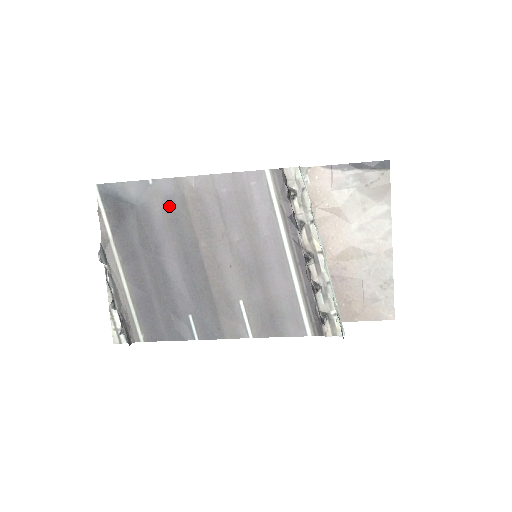
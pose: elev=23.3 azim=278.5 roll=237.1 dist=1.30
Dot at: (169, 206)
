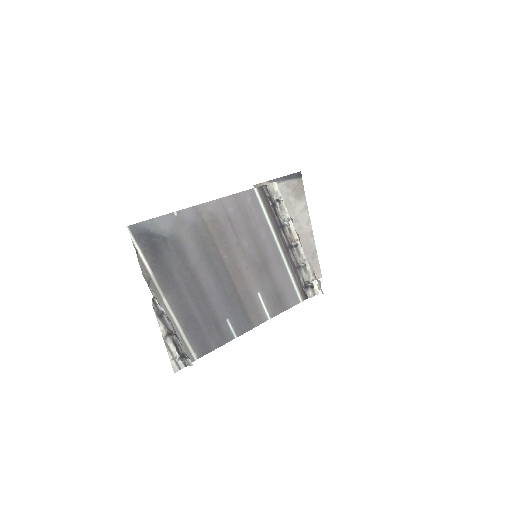
Dot at: (194, 232)
